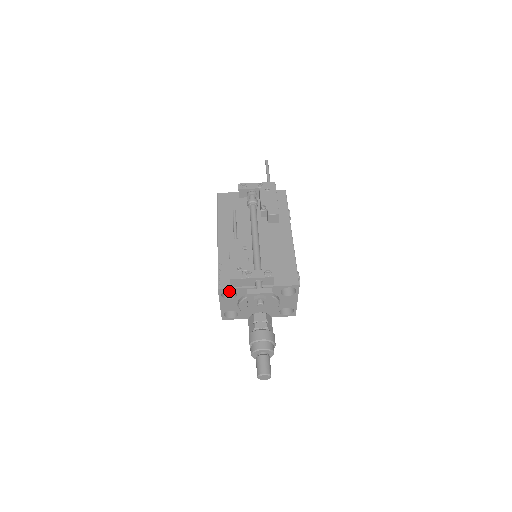
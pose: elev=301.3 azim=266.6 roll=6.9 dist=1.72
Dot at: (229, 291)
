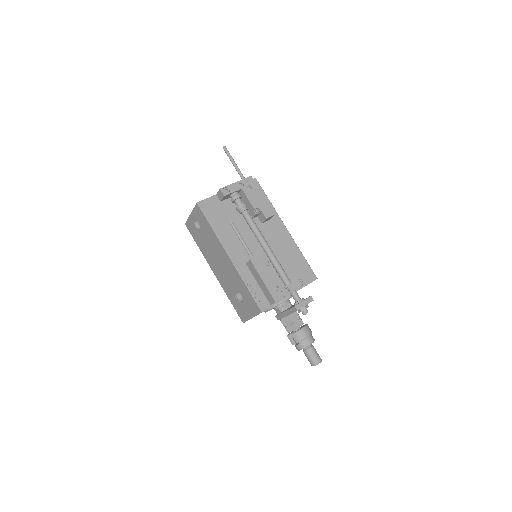
Dot at: occluded
